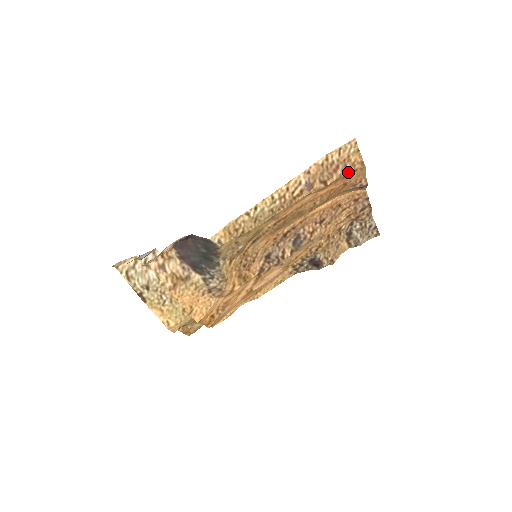
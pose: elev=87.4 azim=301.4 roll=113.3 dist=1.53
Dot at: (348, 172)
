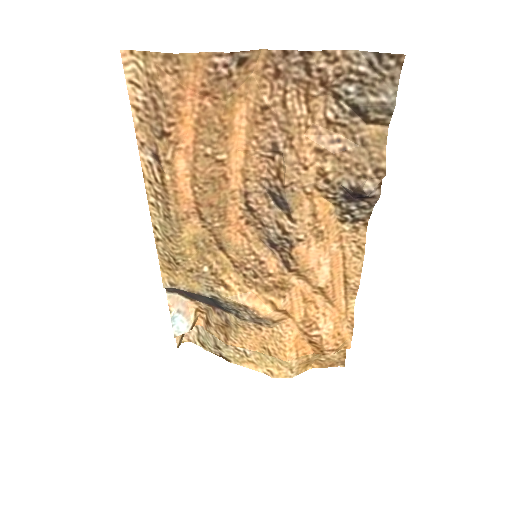
Dot at: (170, 88)
